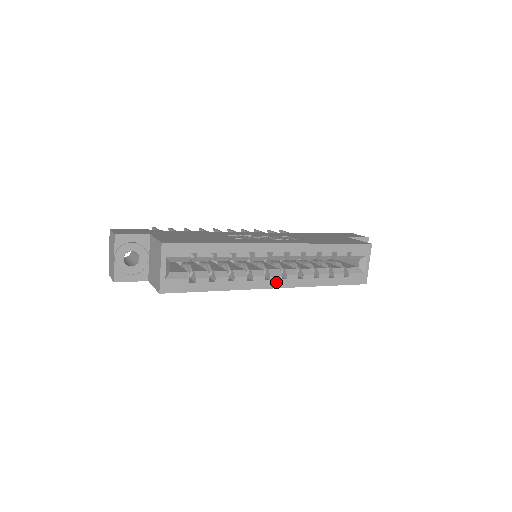
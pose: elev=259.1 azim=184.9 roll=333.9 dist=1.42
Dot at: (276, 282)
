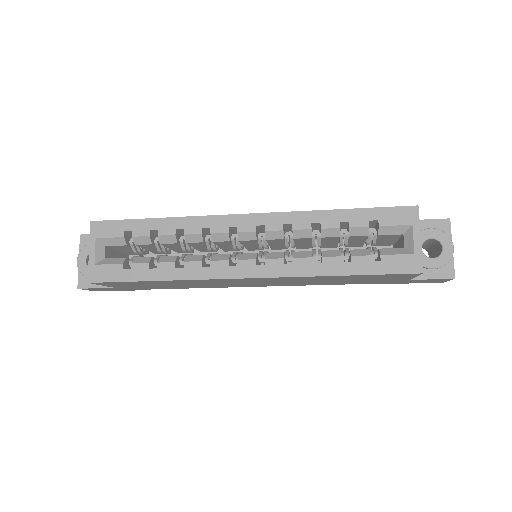
Dot at: (248, 269)
